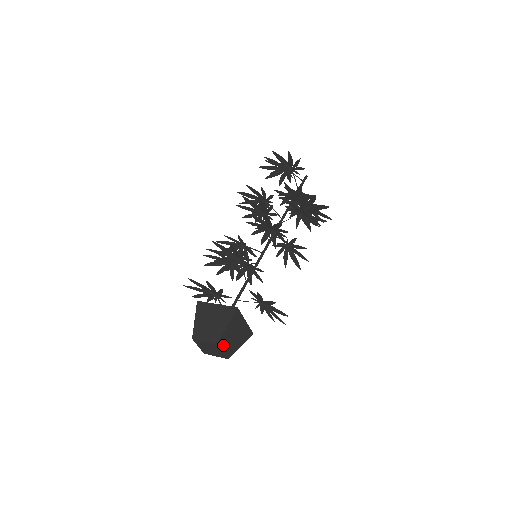
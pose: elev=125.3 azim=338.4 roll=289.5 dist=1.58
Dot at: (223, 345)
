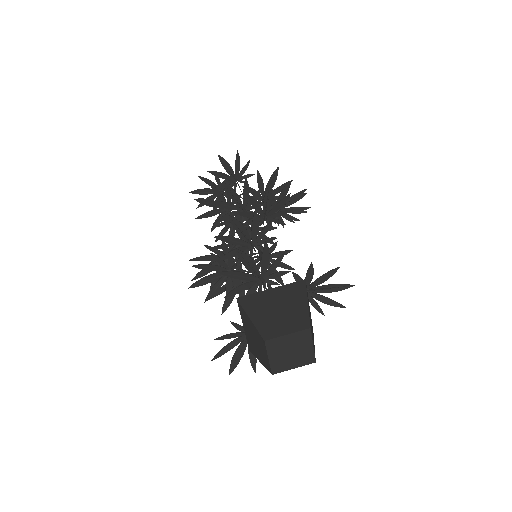
Dot at: (311, 334)
